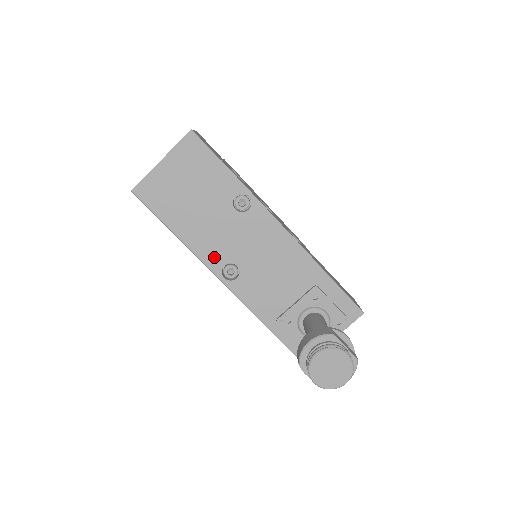
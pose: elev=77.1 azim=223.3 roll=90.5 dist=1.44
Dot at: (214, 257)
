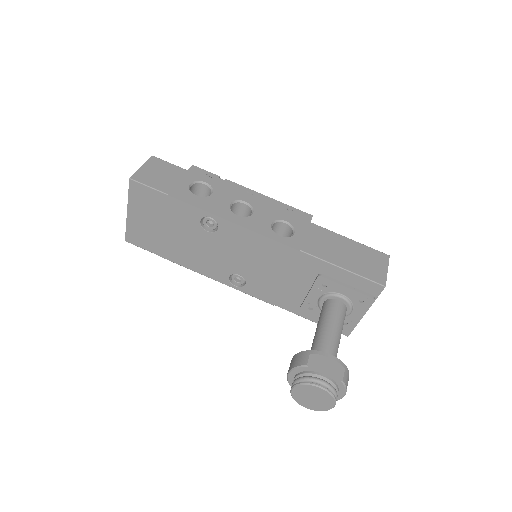
Dot at: (217, 273)
